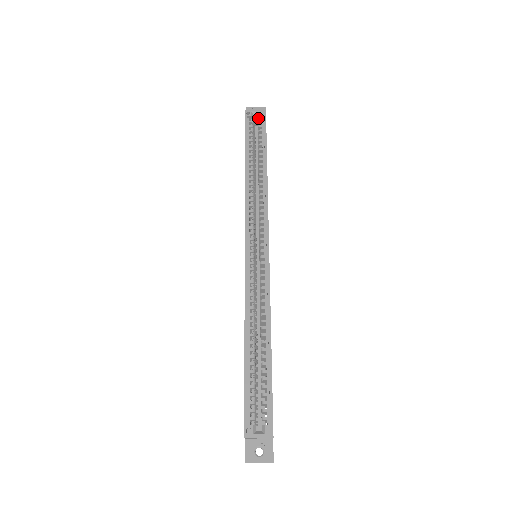
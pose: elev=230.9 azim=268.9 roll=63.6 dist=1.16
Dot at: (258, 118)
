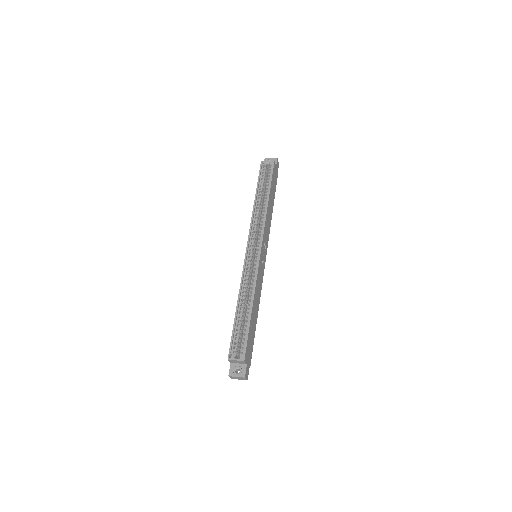
Dot at: (269, 166)
